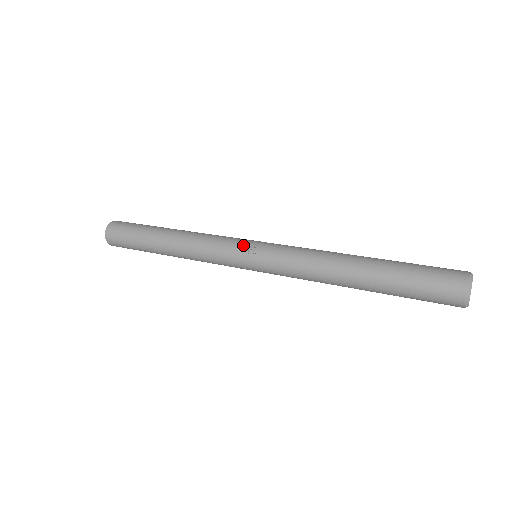
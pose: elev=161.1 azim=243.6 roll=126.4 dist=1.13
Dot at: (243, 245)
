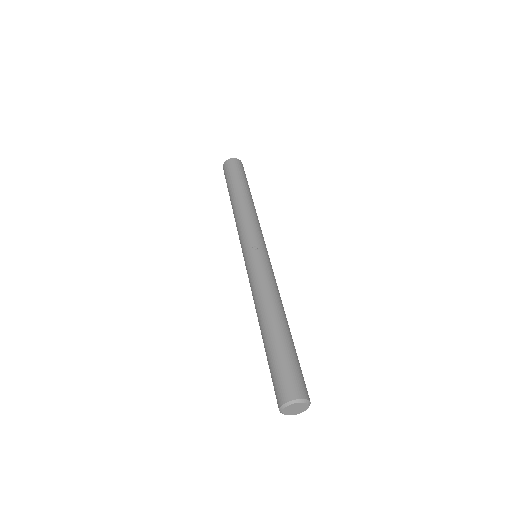
Dot at: (258, 241)
